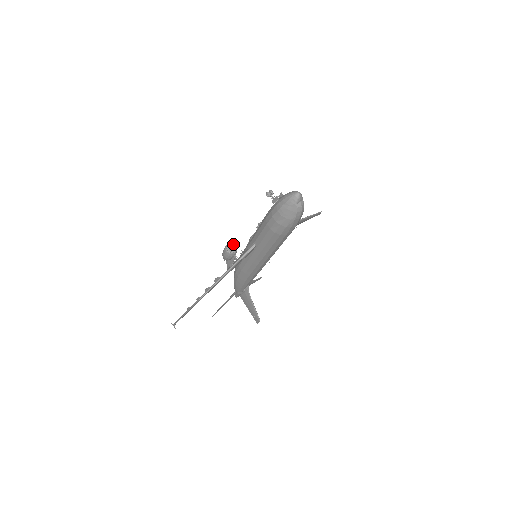
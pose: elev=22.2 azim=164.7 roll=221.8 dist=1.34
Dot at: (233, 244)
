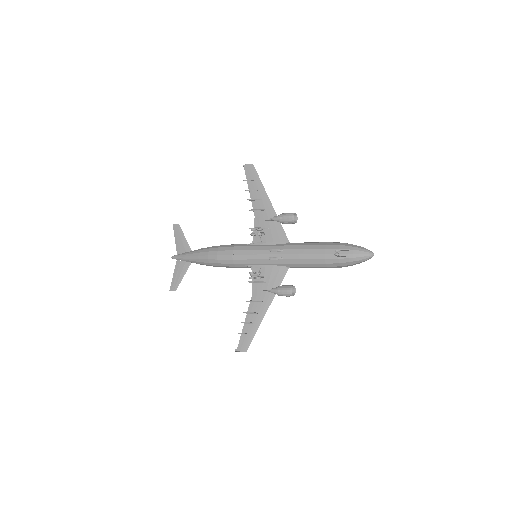
Dot at: (292, 287)
